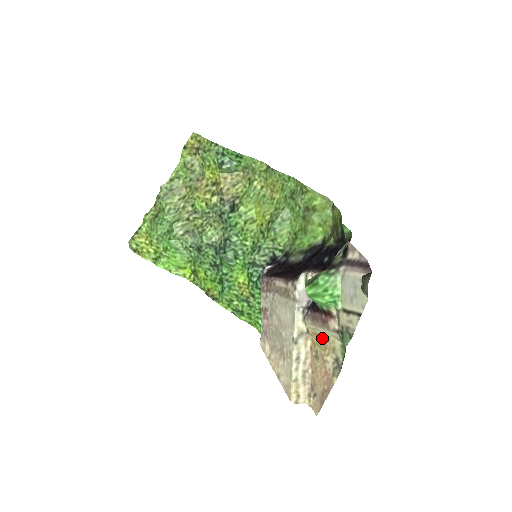
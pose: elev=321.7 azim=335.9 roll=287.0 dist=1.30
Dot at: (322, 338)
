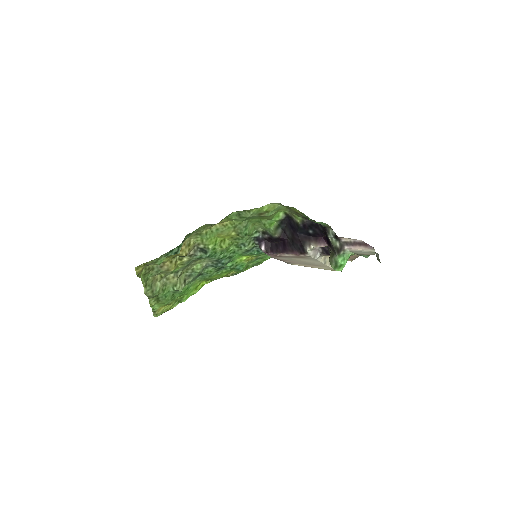
Dot at: occluded
